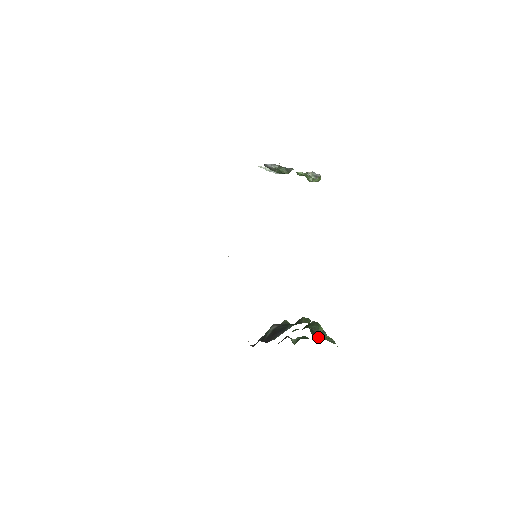
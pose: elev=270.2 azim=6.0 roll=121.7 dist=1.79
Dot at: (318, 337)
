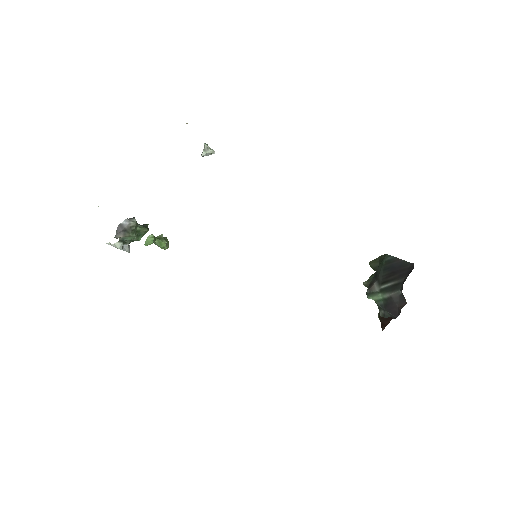
Dot at: occluded
